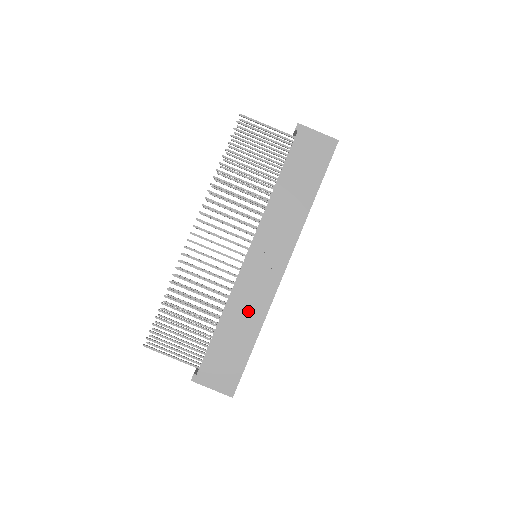
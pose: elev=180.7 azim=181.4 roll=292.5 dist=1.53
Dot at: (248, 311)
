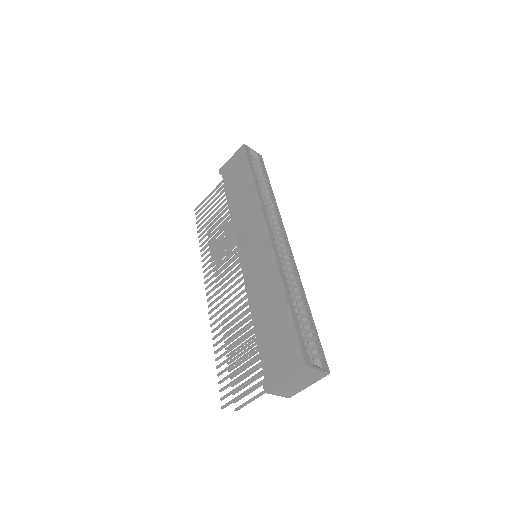
Dot at: (266, 288)
